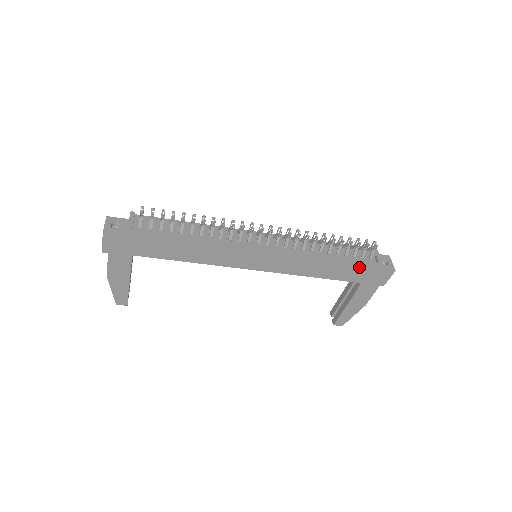
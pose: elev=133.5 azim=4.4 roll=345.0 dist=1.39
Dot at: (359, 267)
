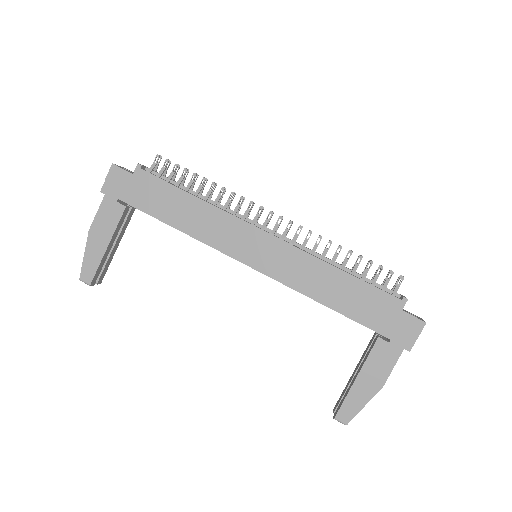
Dot at: (378, 301)
